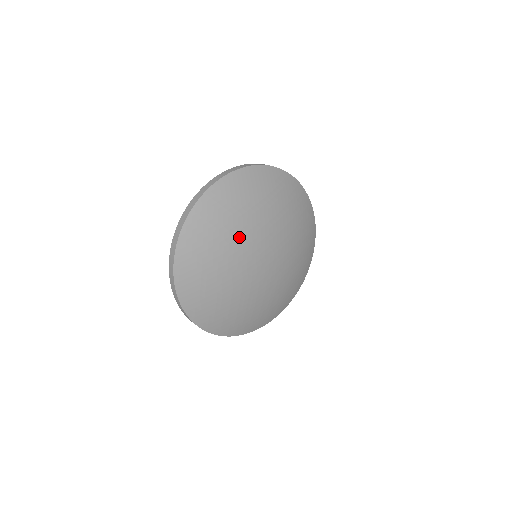
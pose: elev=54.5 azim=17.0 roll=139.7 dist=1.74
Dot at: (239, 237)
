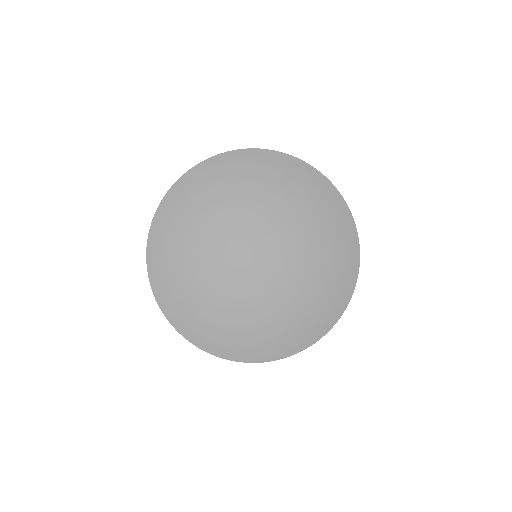
Dot at: (208, 241)
